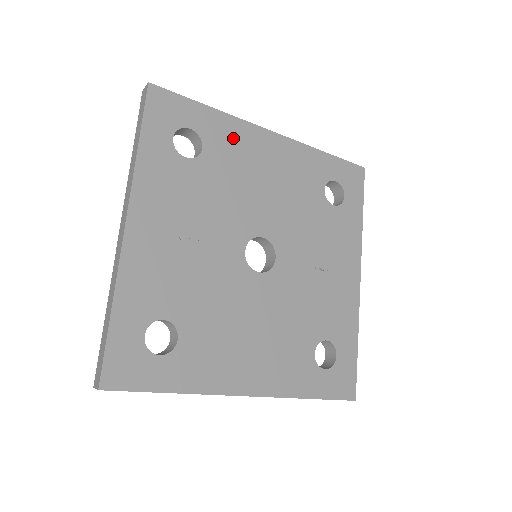
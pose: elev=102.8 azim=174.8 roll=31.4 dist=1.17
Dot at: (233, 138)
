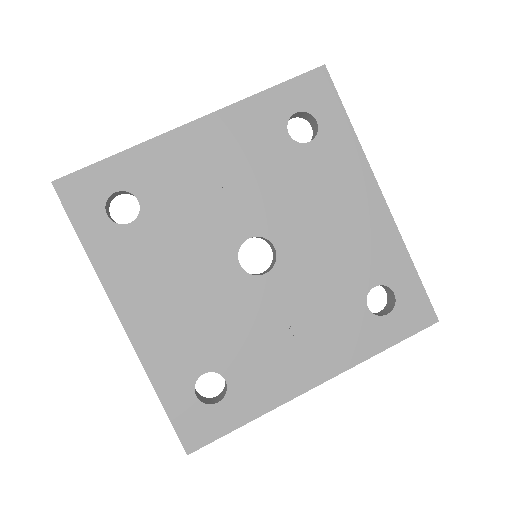
Dot at: (343, 163)
